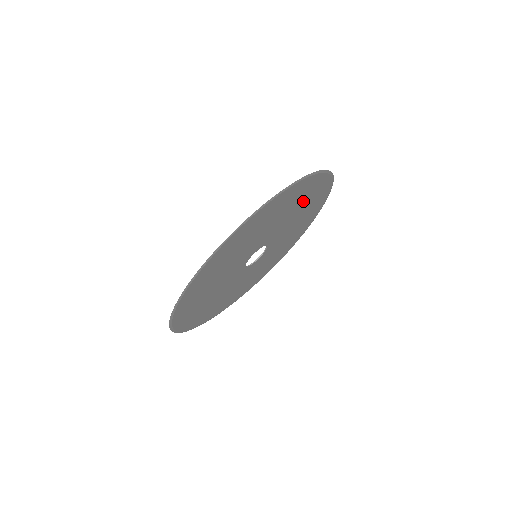
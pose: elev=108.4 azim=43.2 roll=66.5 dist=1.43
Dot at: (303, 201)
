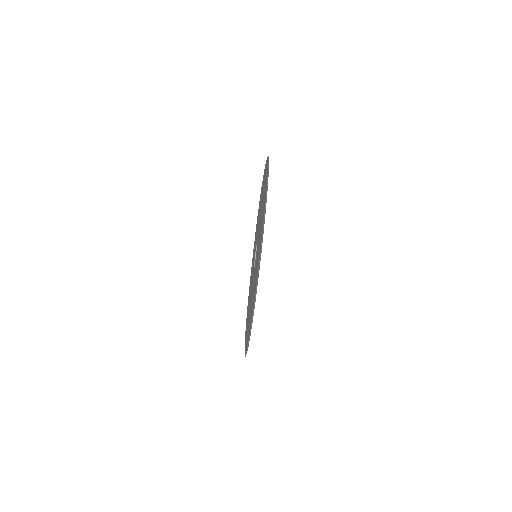
Dot at: occluded
